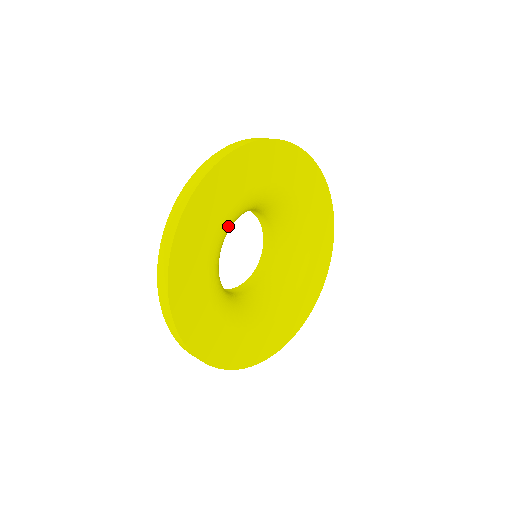
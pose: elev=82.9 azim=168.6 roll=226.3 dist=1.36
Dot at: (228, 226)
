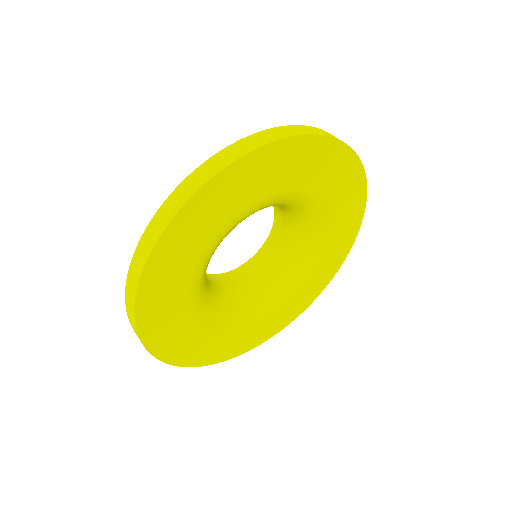
Dot at: (236, 224)
